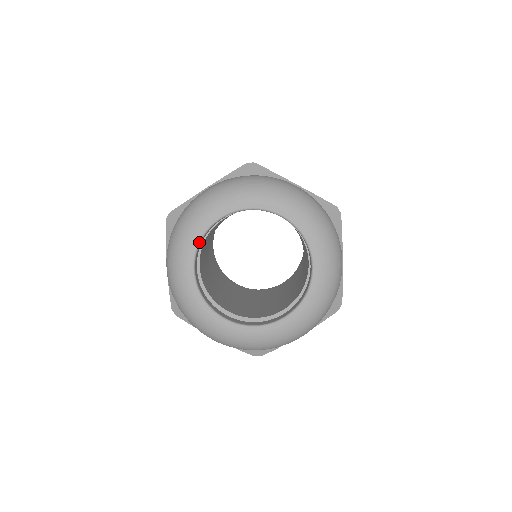
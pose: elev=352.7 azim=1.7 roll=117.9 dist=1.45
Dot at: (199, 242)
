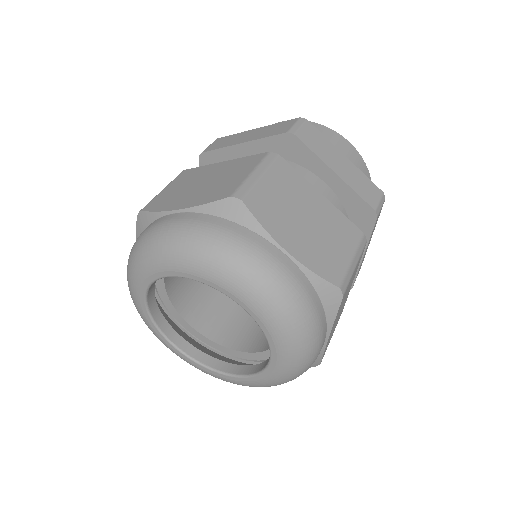
Dot at: (157, 328)
